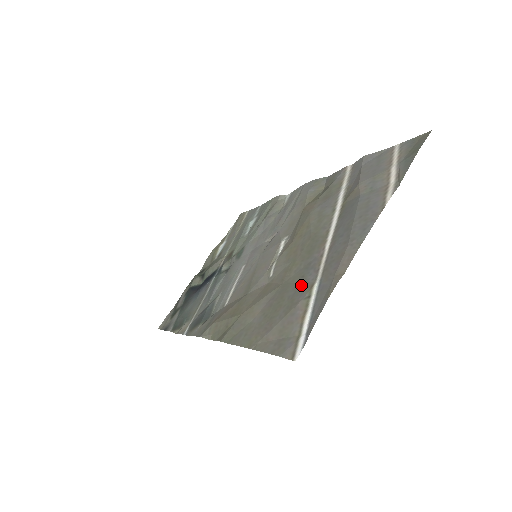
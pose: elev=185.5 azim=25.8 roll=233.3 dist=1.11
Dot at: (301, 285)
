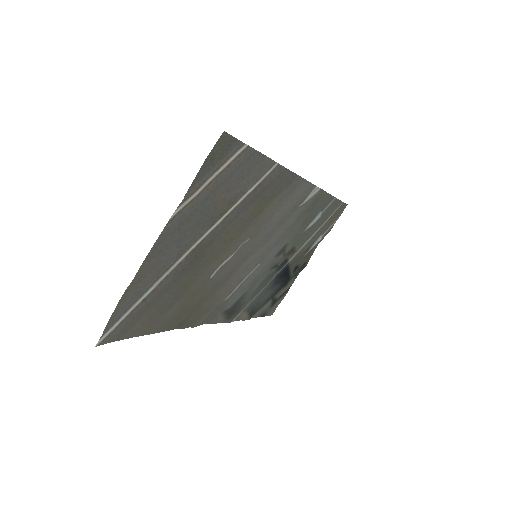
Dot at: (165, 289)
